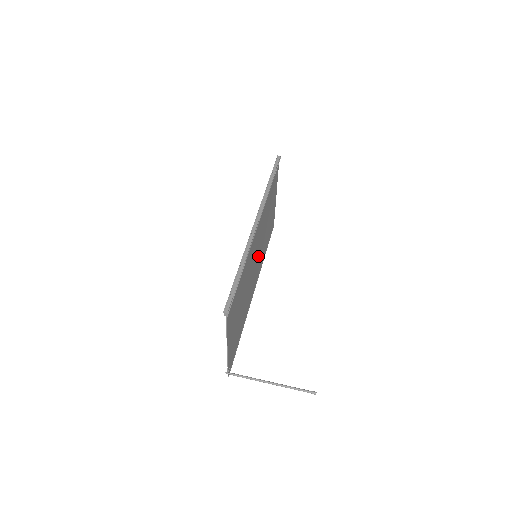
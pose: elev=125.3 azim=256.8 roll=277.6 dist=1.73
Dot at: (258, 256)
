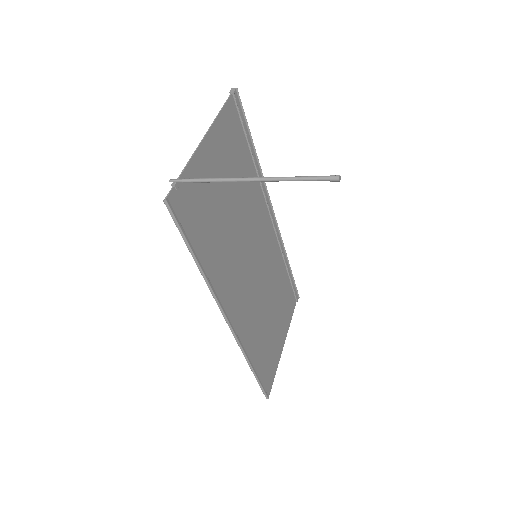
Dot at: (253, 288)
